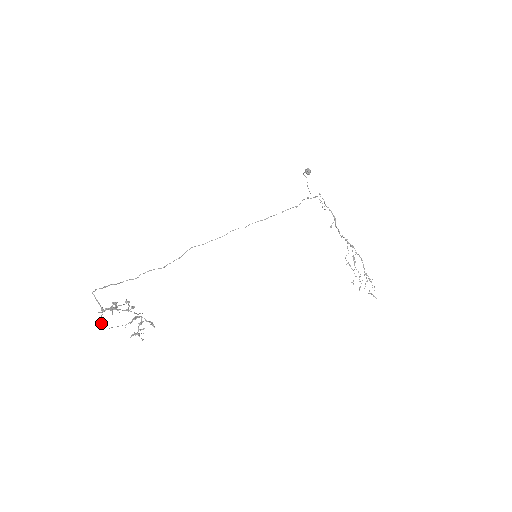
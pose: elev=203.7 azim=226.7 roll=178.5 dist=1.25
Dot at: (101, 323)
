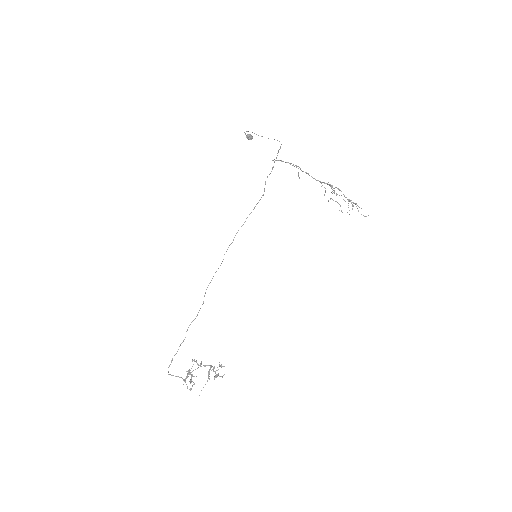
Dot at: occluded
